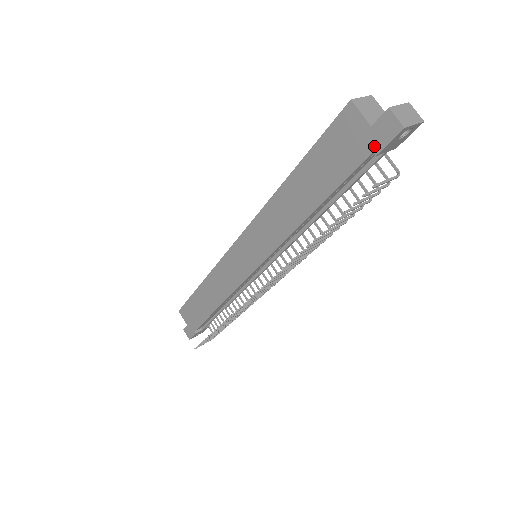
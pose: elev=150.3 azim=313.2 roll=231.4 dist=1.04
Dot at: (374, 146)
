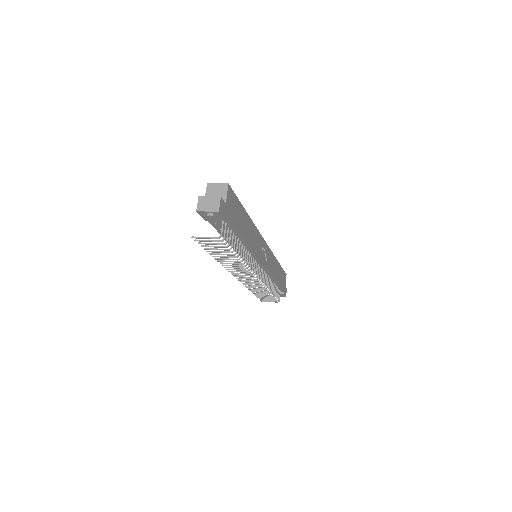
Dot at: occluded
